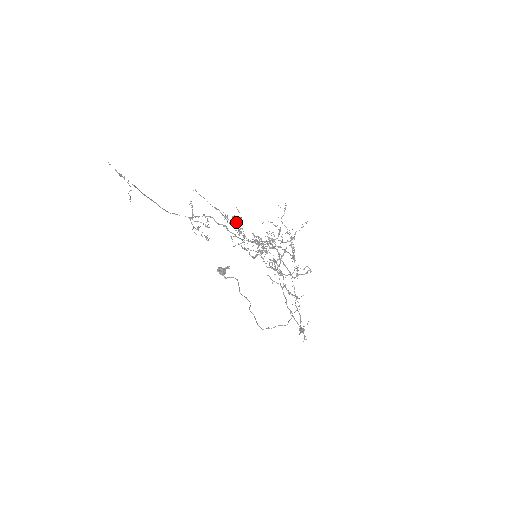
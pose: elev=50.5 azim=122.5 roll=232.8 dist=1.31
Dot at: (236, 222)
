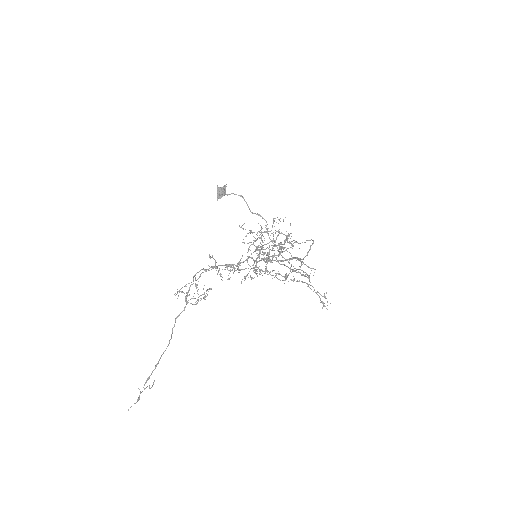
Dot at: occluded
